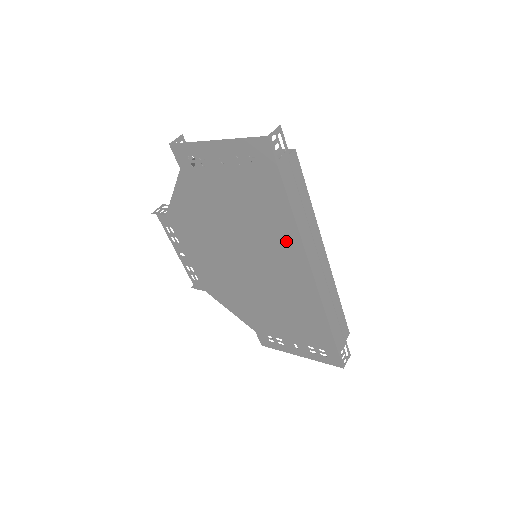
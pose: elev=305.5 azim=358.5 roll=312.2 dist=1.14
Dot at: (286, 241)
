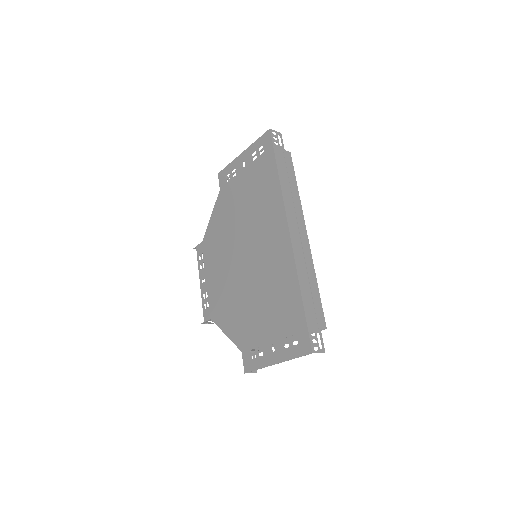
Dot at: (274, 208)
